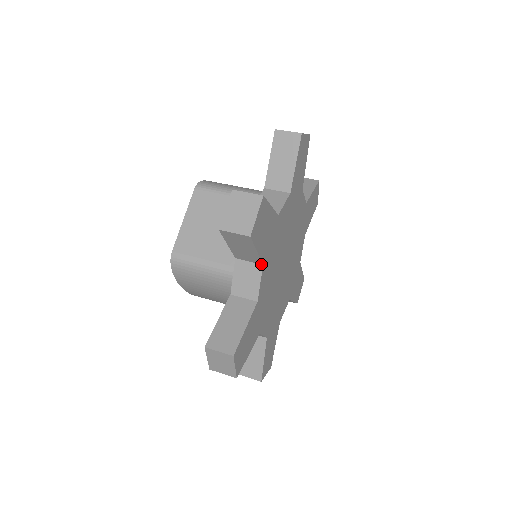
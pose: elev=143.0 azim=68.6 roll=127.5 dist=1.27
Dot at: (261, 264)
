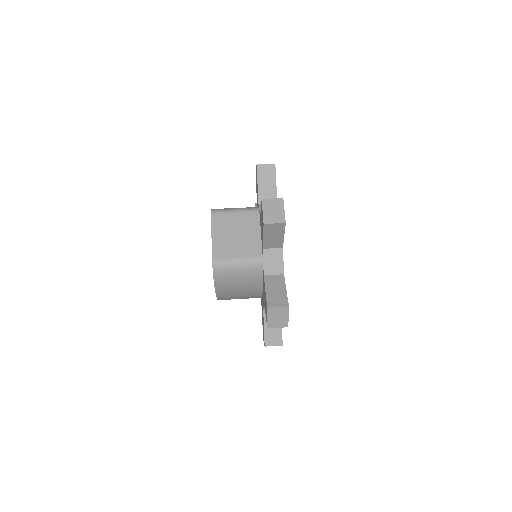
Dot at: (281, 248)
